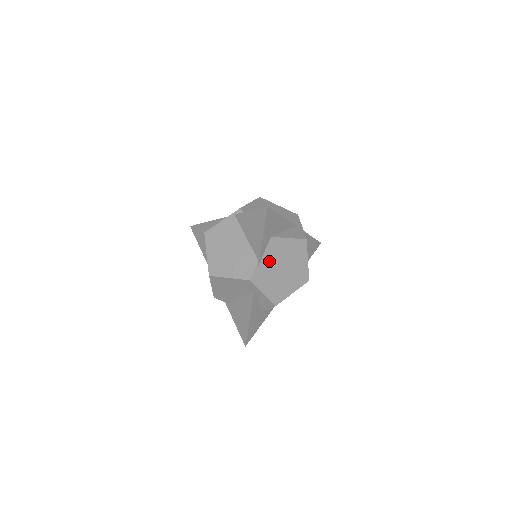
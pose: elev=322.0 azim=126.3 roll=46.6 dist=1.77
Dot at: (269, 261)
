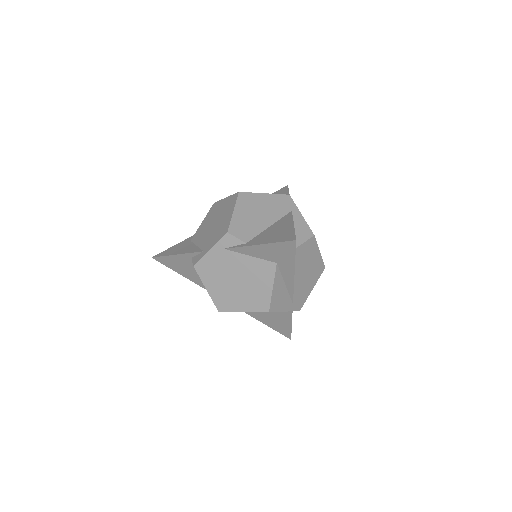
Dot at: occluded
